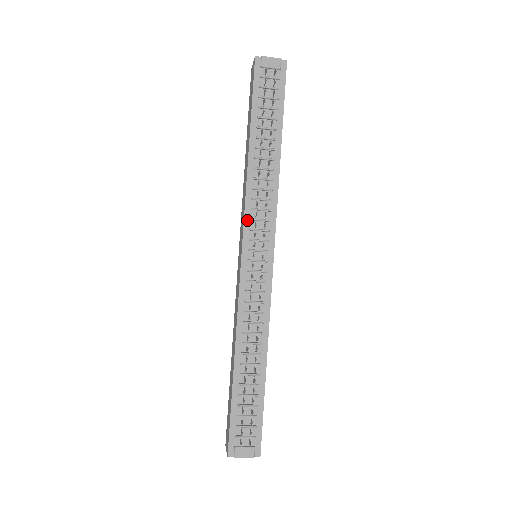
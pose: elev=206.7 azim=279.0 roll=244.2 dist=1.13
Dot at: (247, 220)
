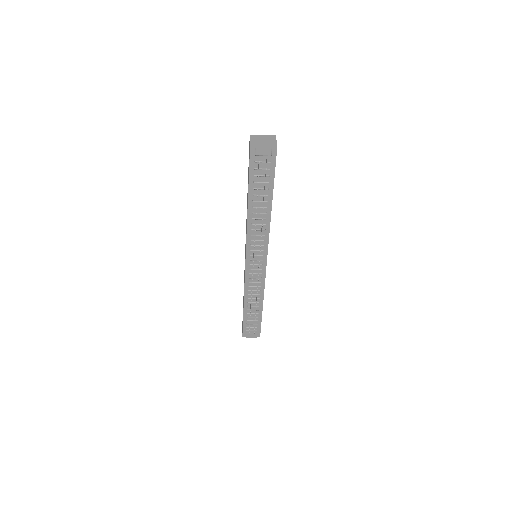
Dot at: (248, 245)
